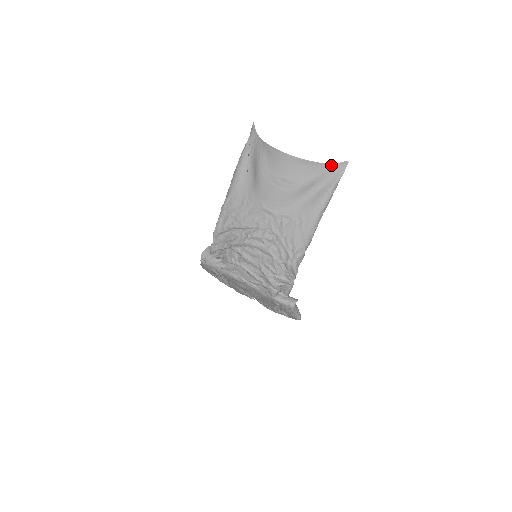
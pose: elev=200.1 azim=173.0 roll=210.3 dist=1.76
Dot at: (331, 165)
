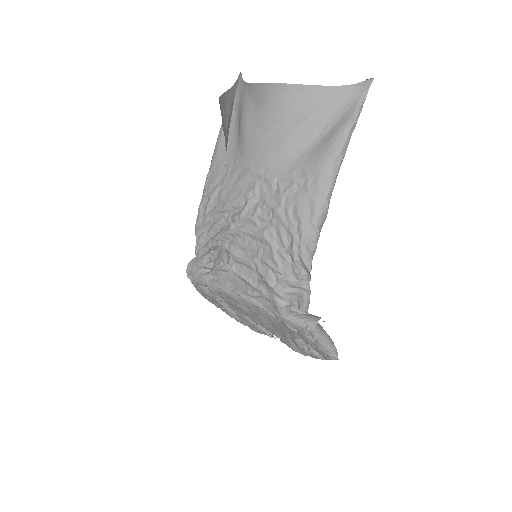
Dot at: (345, 88)
